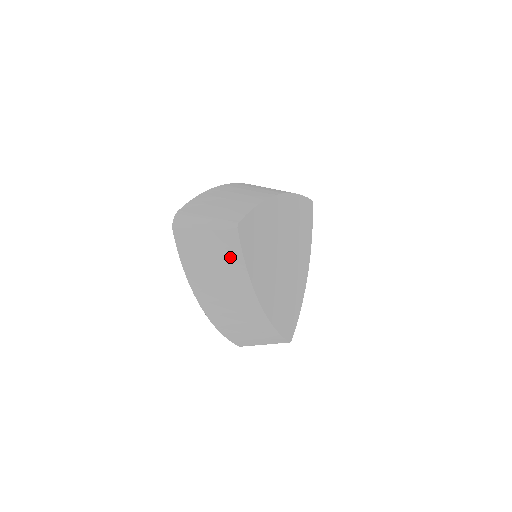
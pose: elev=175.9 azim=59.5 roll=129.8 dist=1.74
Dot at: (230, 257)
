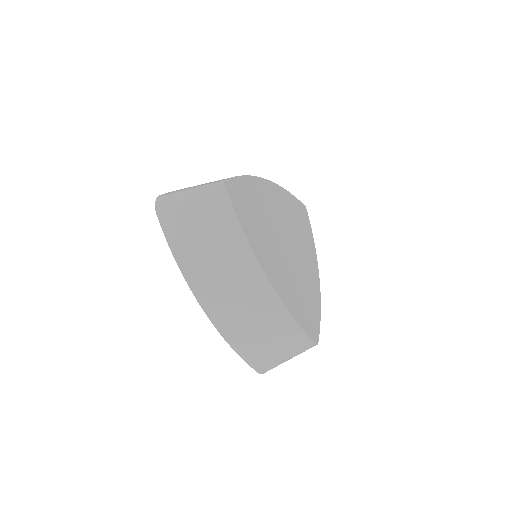
Dot at: (222, 222)
